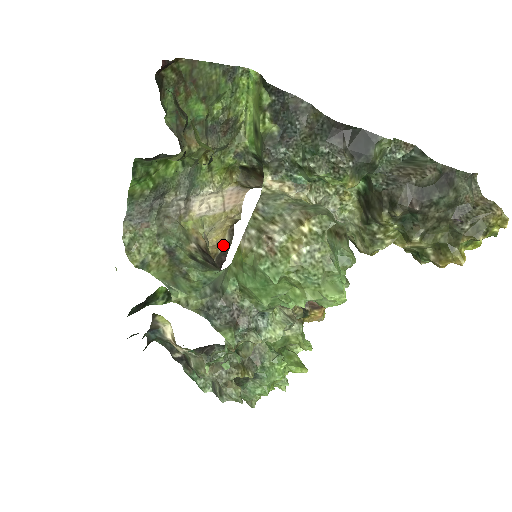
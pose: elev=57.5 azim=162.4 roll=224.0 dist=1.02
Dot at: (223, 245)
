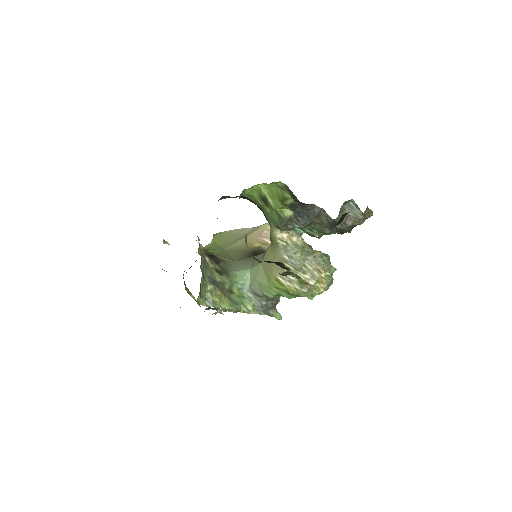
Dot at: occluded
